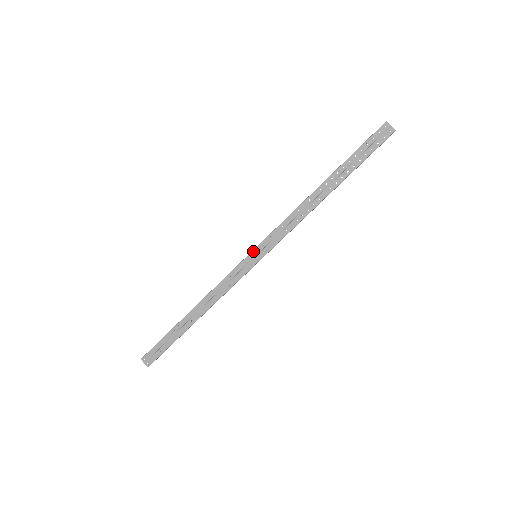
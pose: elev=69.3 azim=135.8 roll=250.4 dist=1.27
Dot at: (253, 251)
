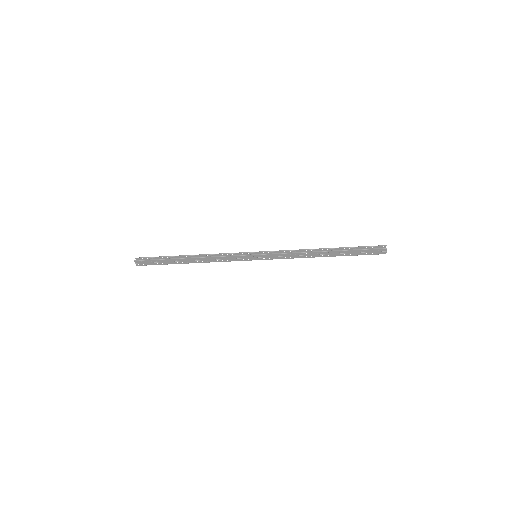
Dot at: (257, 255)
